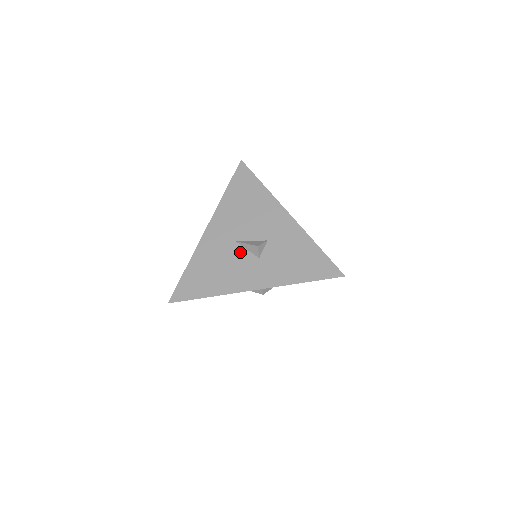
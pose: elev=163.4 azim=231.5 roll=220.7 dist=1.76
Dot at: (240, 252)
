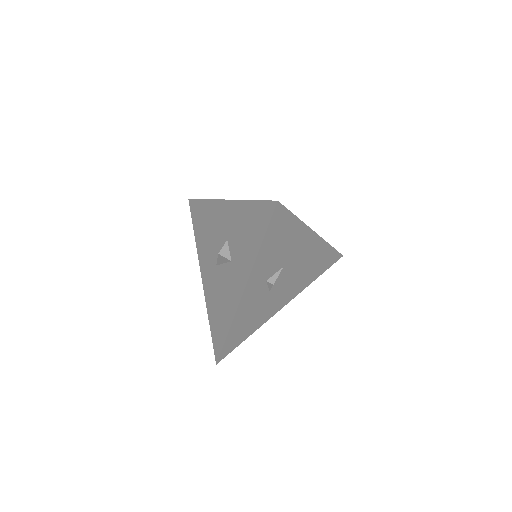
Dot at: (222, 271)
